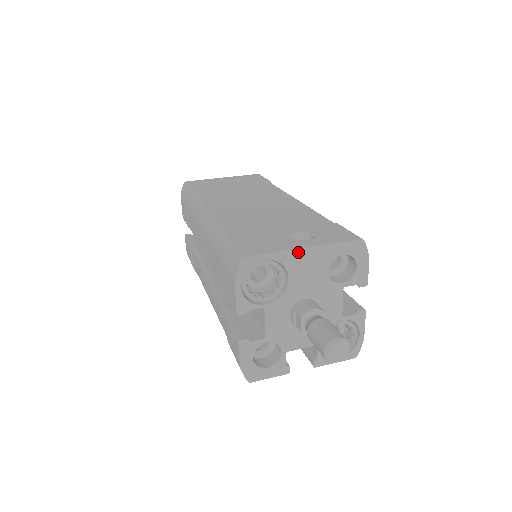
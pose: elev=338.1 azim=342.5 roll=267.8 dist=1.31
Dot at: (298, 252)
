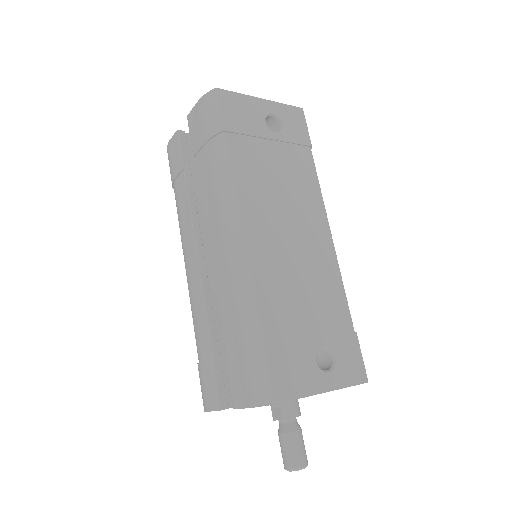
Dot at: occluded
